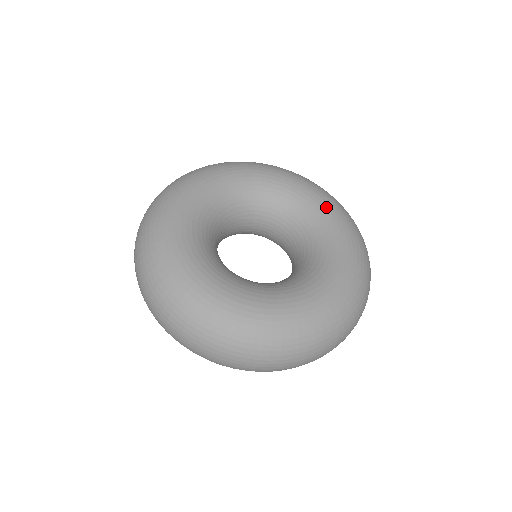
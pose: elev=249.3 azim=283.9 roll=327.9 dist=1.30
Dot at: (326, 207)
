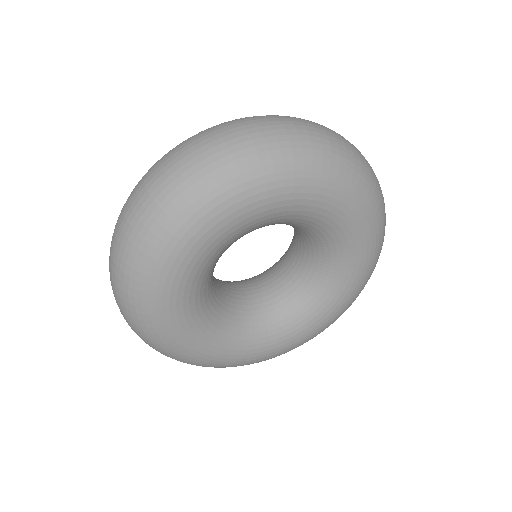
Dot at: (359, 270)
